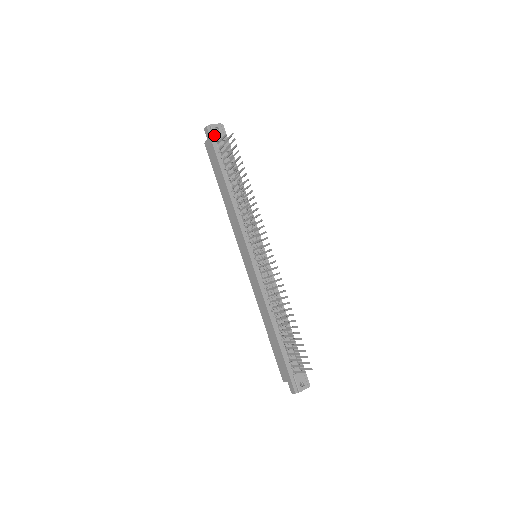
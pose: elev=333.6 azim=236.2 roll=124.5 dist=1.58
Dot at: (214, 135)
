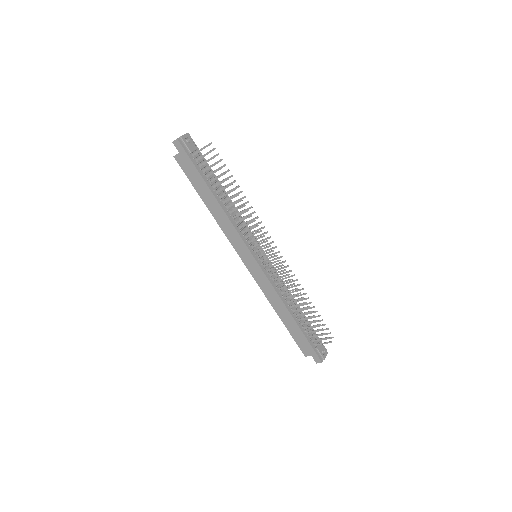
Dot at: (187, 147)
